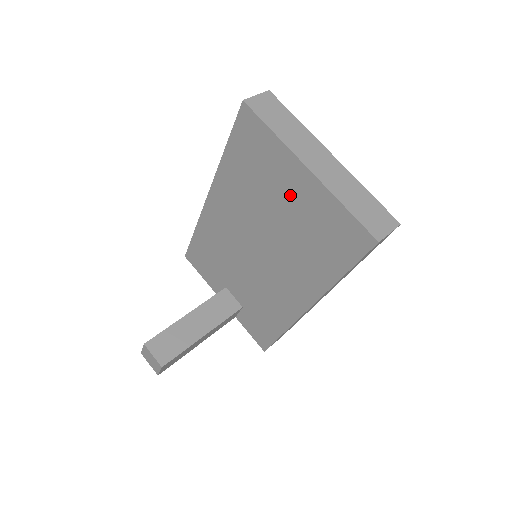
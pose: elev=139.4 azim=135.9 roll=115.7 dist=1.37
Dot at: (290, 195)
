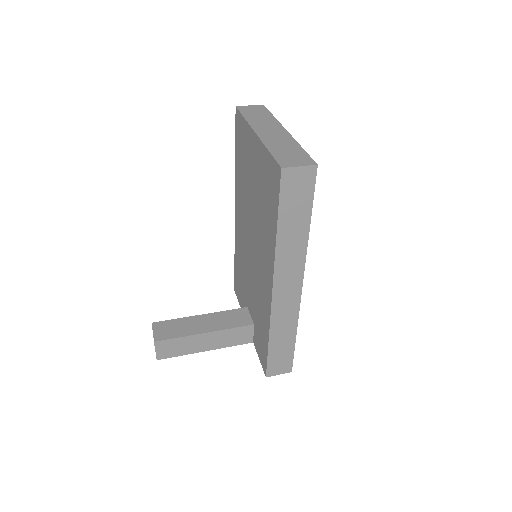
Dot at: (254, 167)
